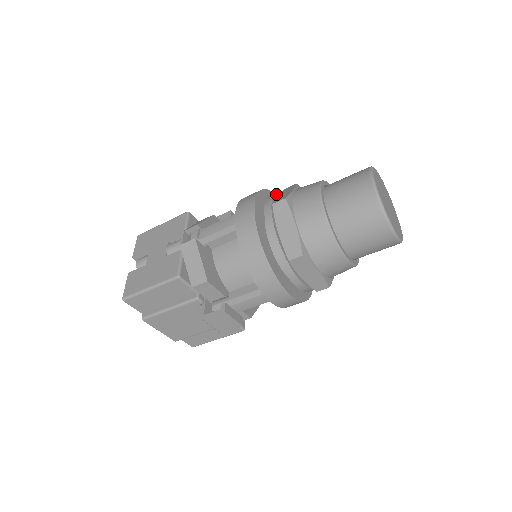
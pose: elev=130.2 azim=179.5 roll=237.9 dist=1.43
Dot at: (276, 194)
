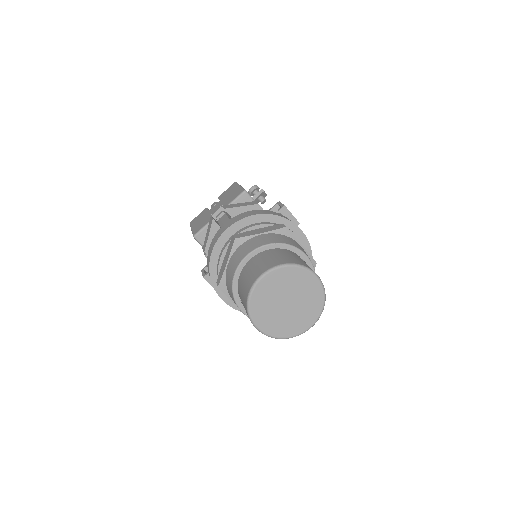
Dot at: (260, 226)
